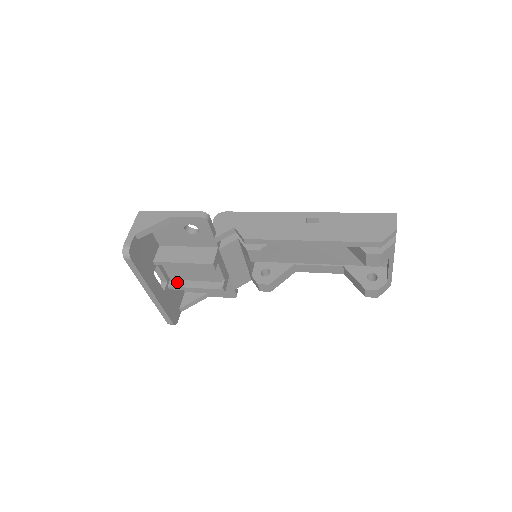
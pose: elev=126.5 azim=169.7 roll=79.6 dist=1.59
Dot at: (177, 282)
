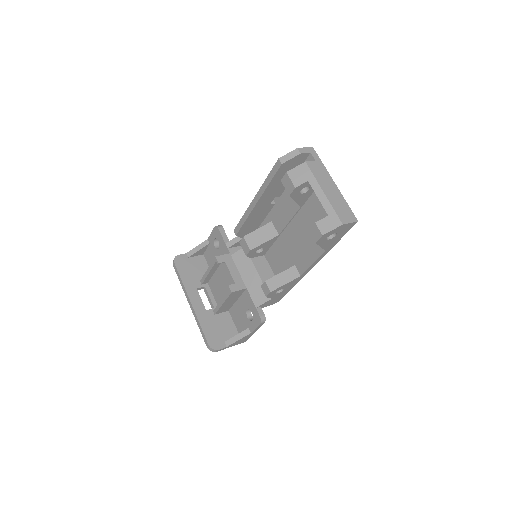
Dot at: occluded
